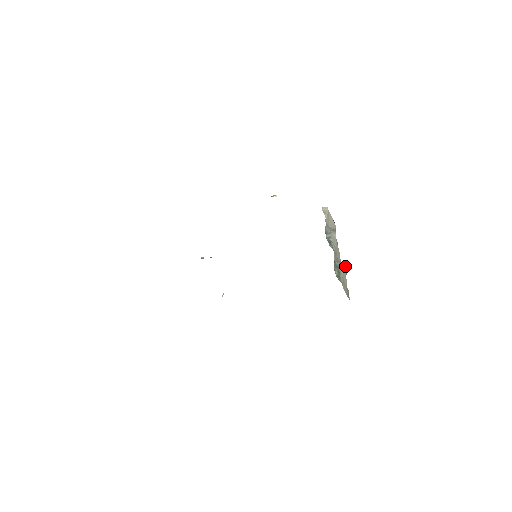
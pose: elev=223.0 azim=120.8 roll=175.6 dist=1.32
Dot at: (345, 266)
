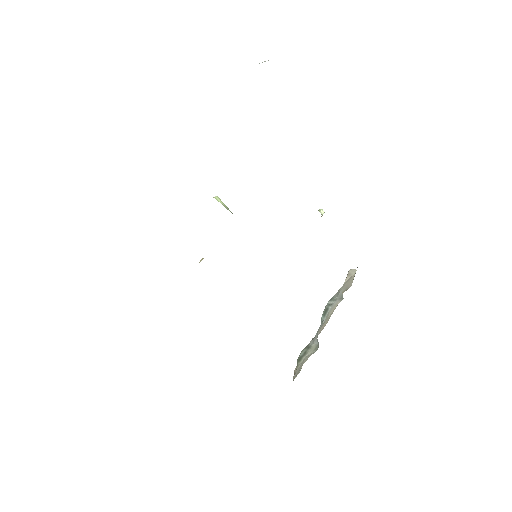
Dot at: (317, 348)
